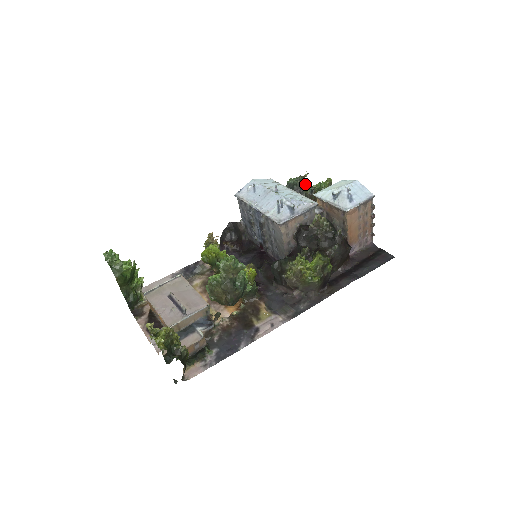
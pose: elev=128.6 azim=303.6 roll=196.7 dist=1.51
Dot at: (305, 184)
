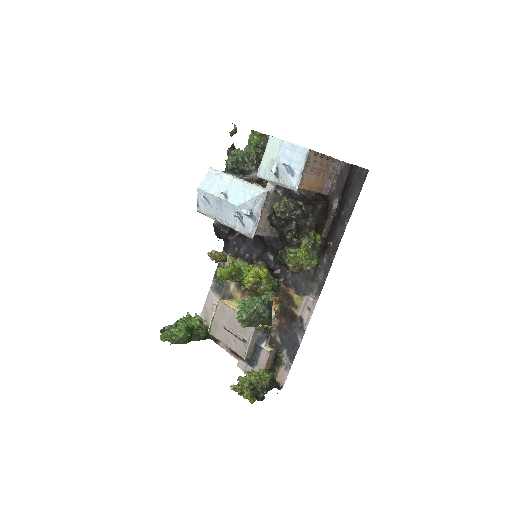
Dot at: (242, 159)
